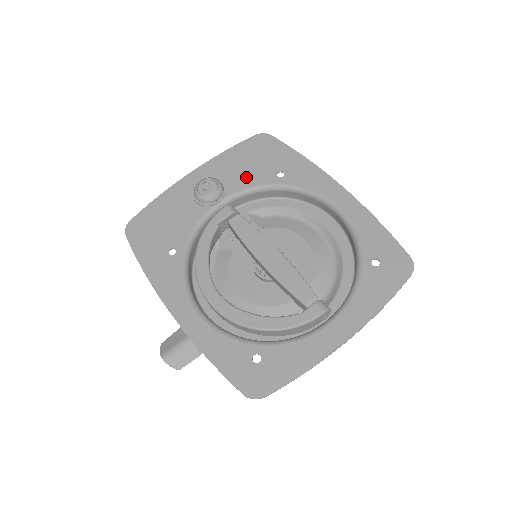
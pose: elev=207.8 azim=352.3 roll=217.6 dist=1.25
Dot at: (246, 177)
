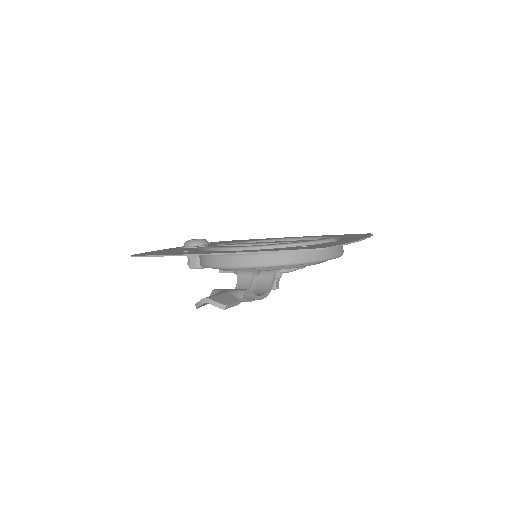
Dot at: occluded
